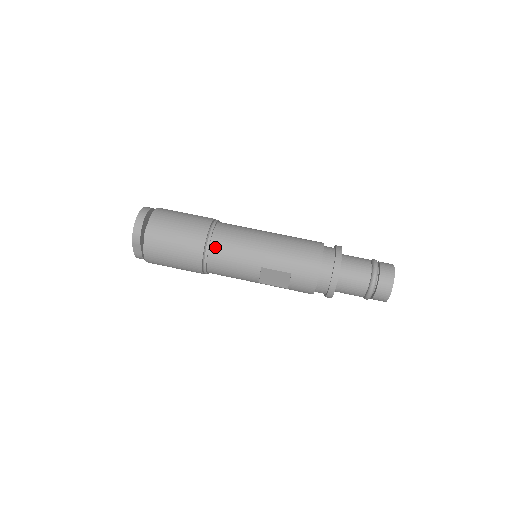
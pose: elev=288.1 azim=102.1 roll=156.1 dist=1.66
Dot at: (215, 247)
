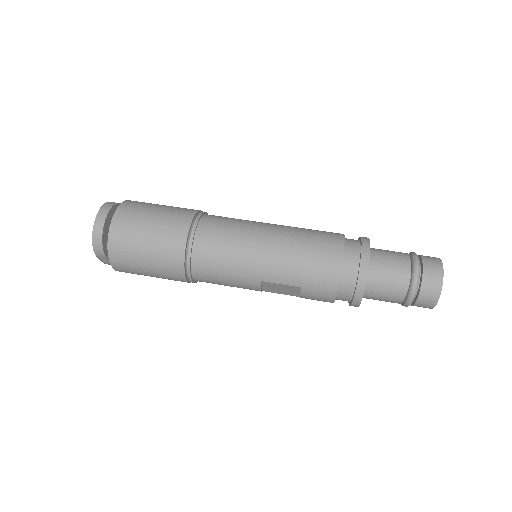
Dot at: (198, 259)
